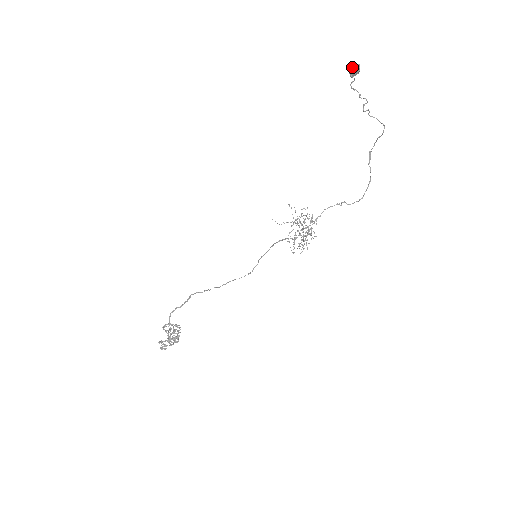
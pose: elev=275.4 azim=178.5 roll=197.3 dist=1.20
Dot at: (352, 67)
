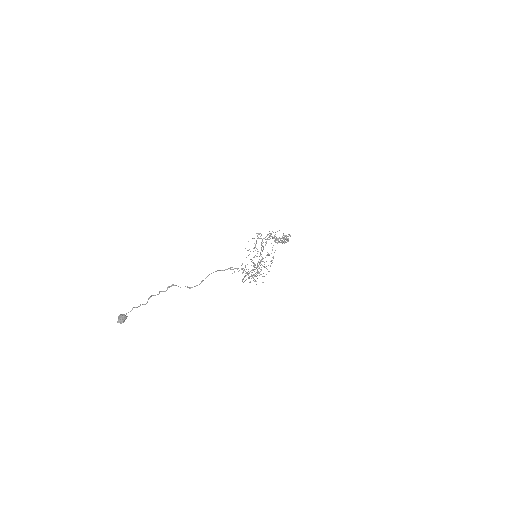
Dot at: (119, 319)
